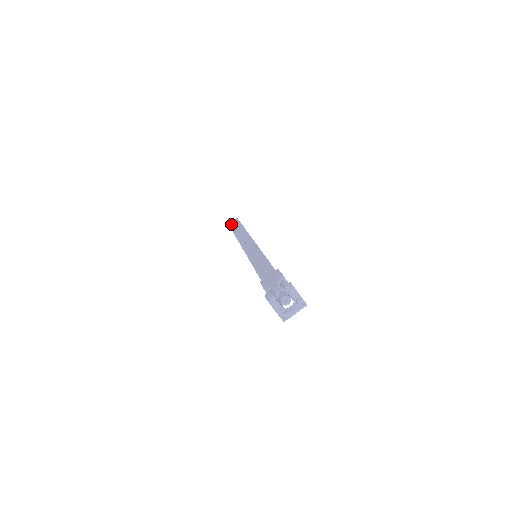
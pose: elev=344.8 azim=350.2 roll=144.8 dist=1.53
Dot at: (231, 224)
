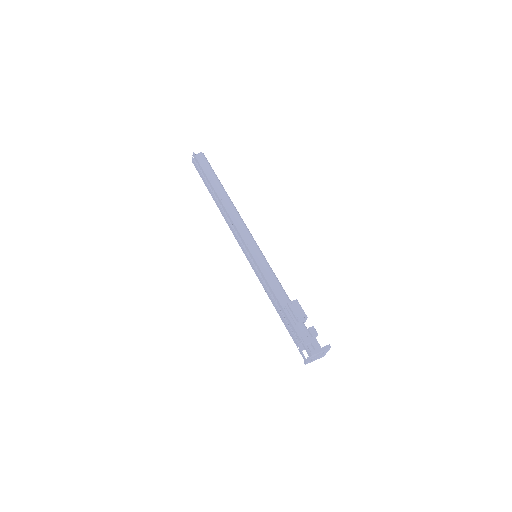
Dot at: (196, 167)
